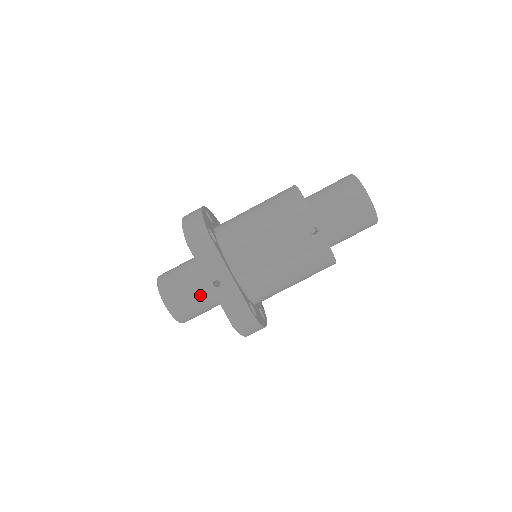
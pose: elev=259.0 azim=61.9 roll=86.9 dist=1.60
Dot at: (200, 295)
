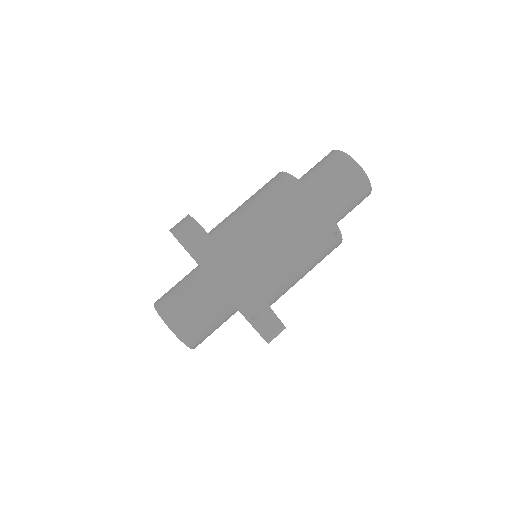
Dot at: (220, 321)
